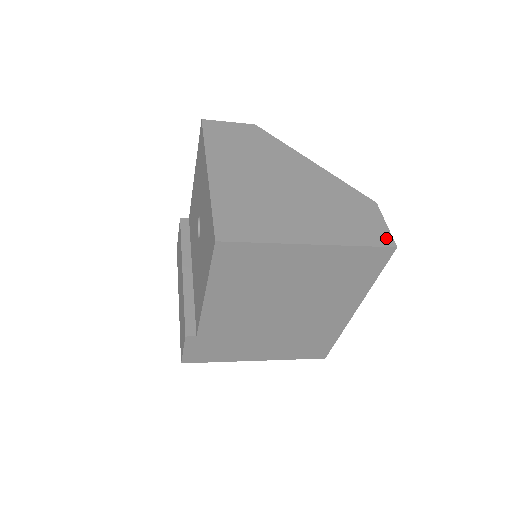
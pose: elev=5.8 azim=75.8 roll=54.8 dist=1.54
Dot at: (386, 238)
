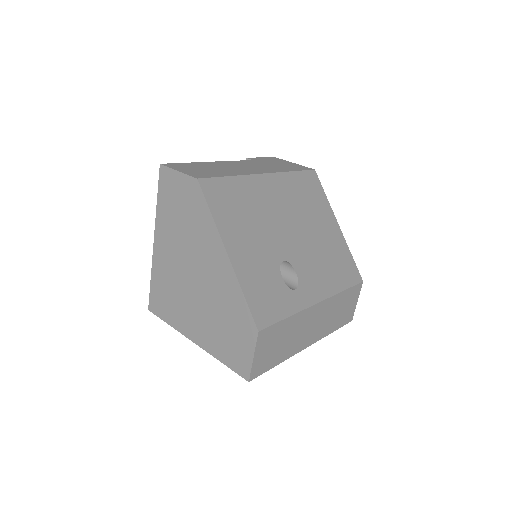
Dot at: (245, 369)
